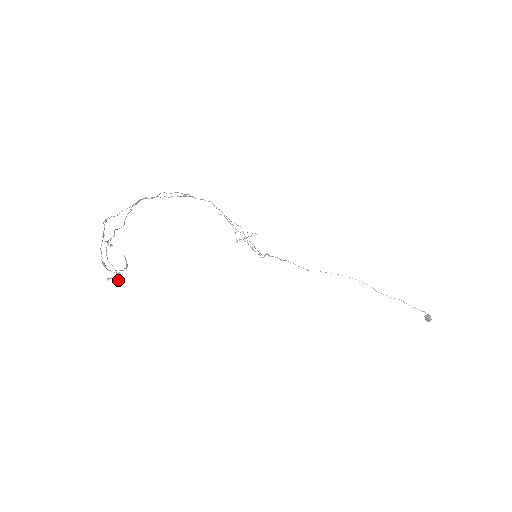
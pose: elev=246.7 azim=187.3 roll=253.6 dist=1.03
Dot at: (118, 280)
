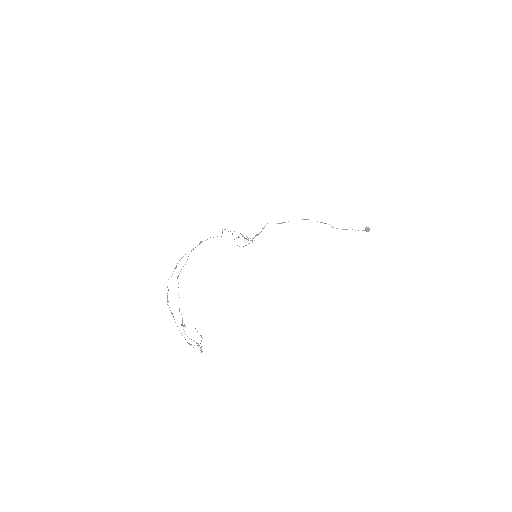
Dot at: (201, 350)
